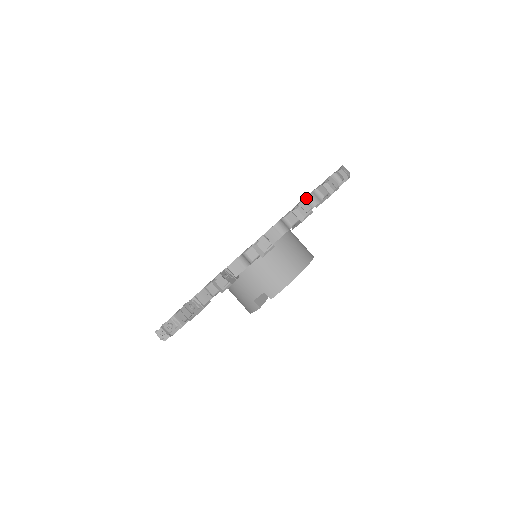
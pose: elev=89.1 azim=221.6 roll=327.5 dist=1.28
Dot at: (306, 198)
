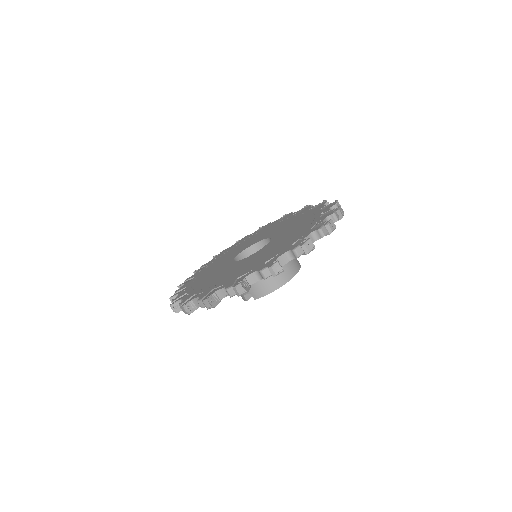
Dot at: (286, 252)
